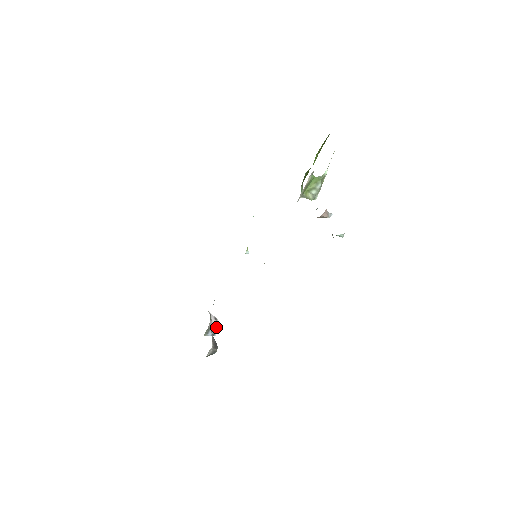
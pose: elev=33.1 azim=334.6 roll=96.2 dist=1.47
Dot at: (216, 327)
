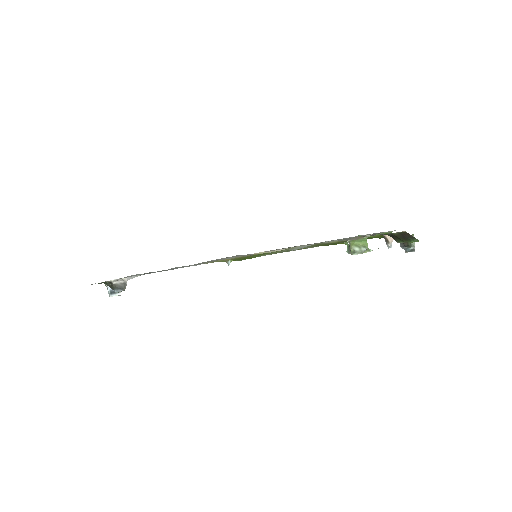
Dot at: occluded
